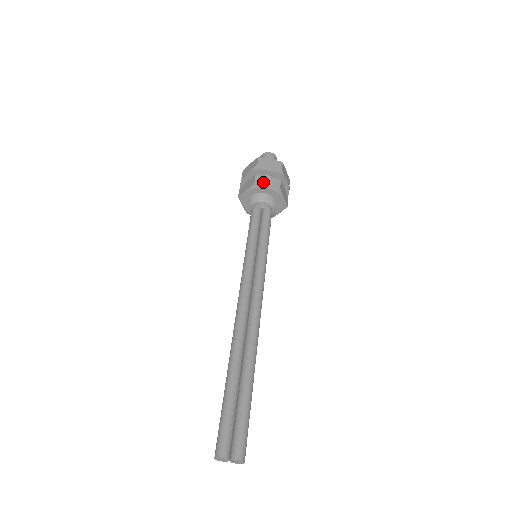
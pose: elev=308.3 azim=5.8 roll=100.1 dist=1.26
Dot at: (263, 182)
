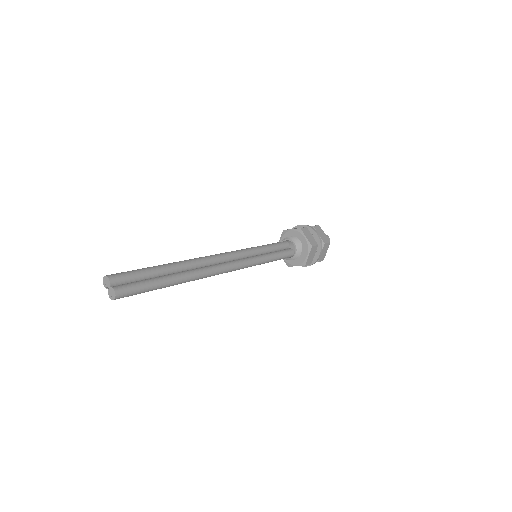
Dot at: (306, 233)
